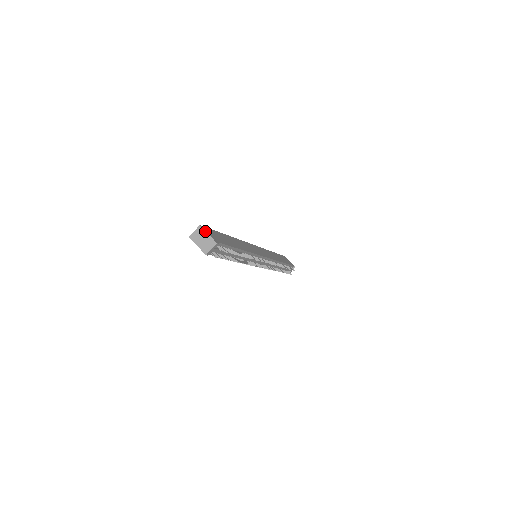
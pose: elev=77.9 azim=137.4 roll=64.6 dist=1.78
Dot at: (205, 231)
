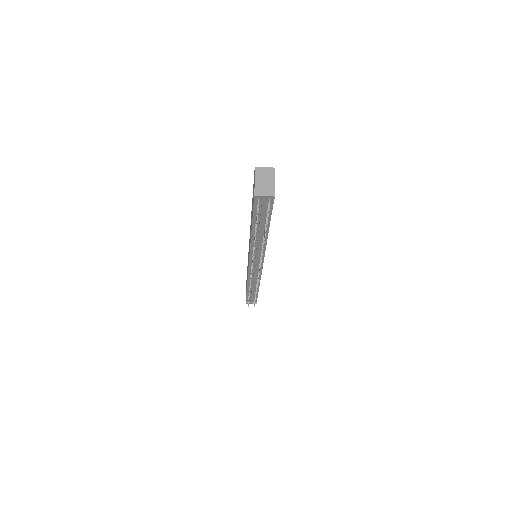
Dot at: occluded
